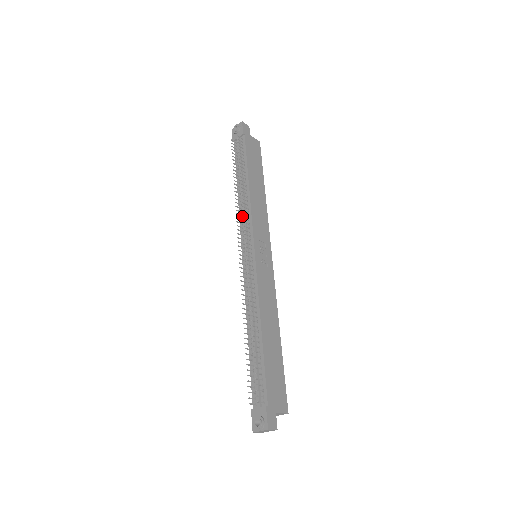
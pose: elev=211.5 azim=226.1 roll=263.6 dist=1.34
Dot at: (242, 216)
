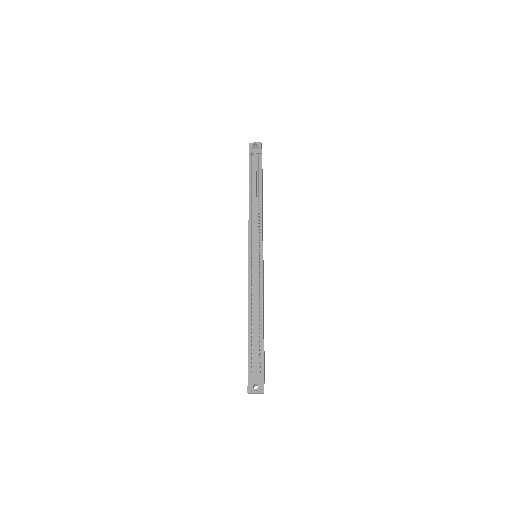
Dot at: (252, 220)
